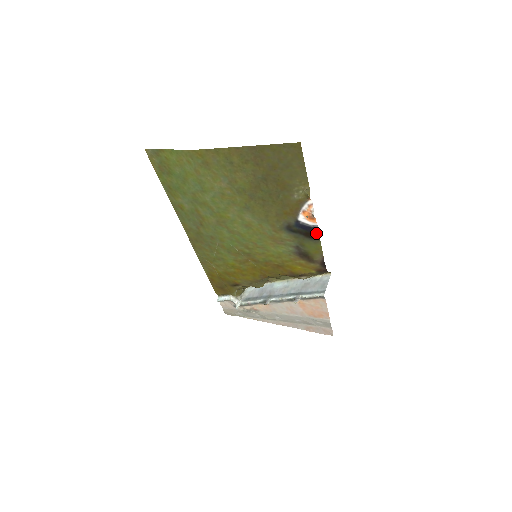
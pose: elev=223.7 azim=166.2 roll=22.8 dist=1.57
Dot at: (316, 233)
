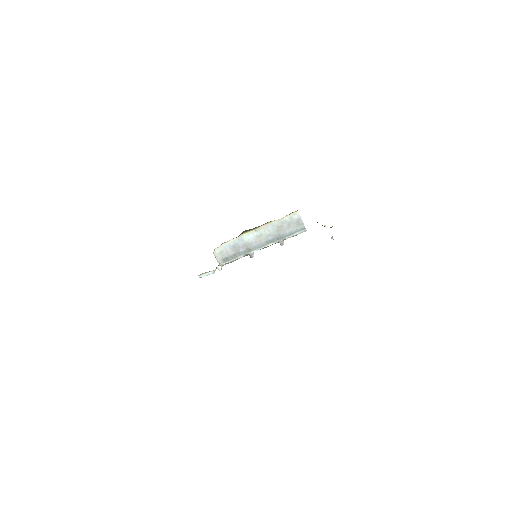
Dot at: occluded
